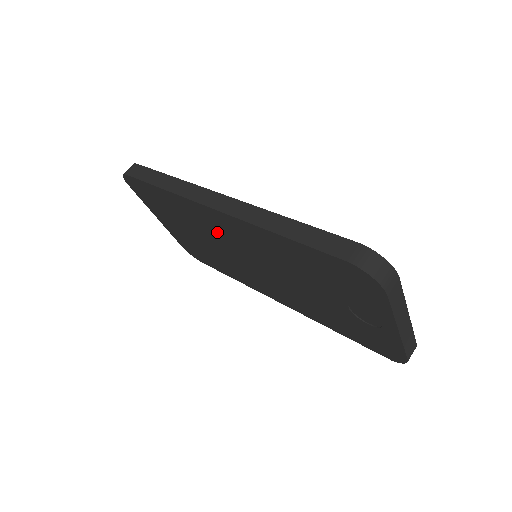
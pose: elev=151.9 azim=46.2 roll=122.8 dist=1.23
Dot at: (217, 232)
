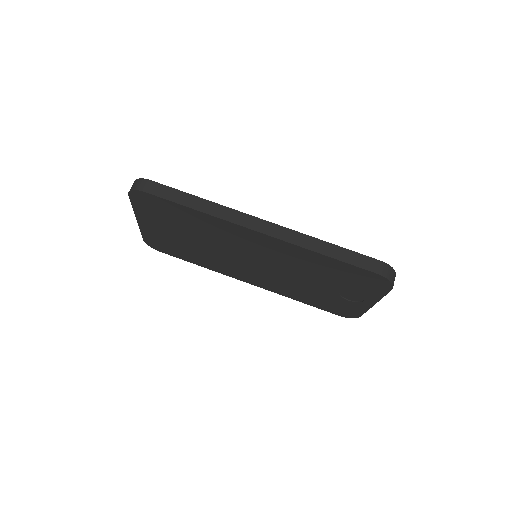
Dot at: (236, 242)
